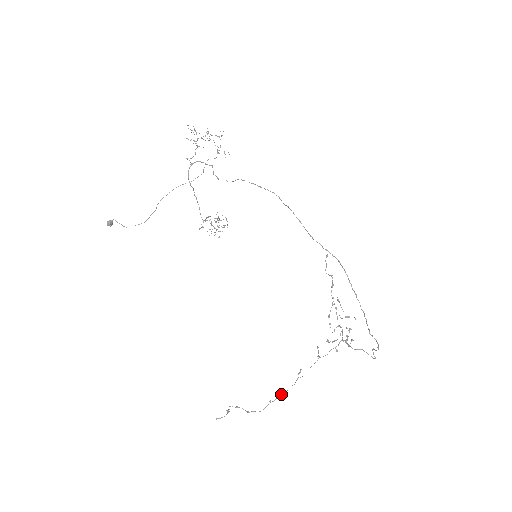
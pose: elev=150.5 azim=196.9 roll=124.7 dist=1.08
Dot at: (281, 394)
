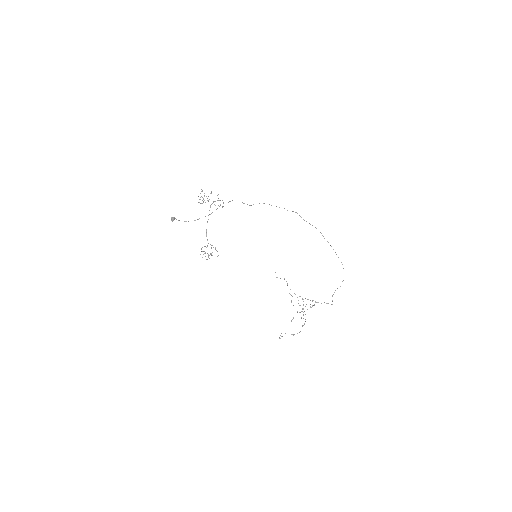
Dot at: (304, 323)
